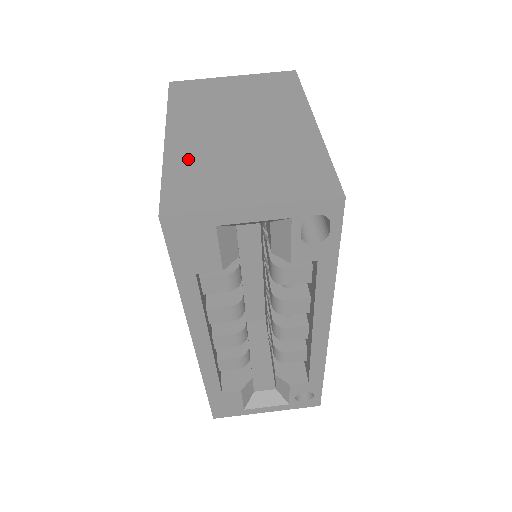
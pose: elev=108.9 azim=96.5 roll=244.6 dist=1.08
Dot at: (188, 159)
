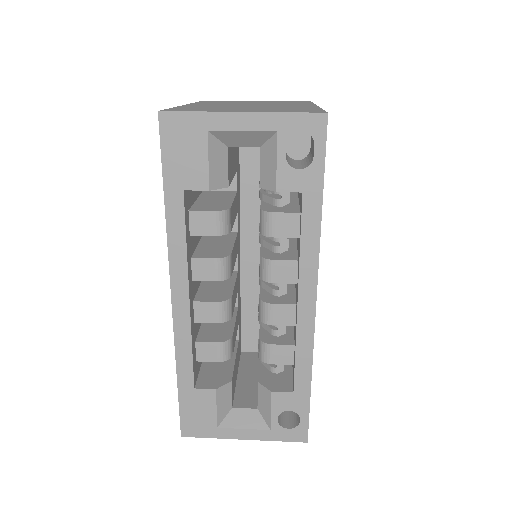
Dot at: (199, 106)
